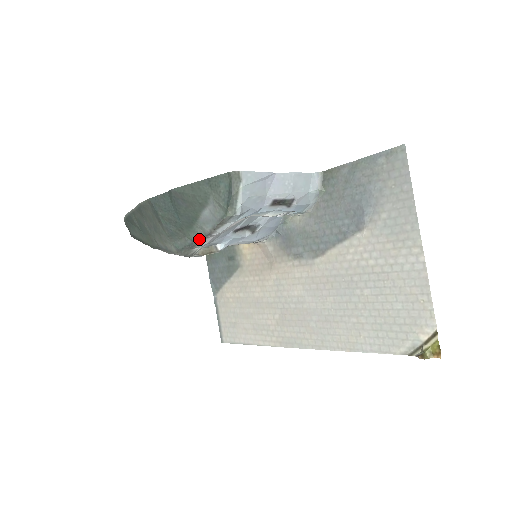
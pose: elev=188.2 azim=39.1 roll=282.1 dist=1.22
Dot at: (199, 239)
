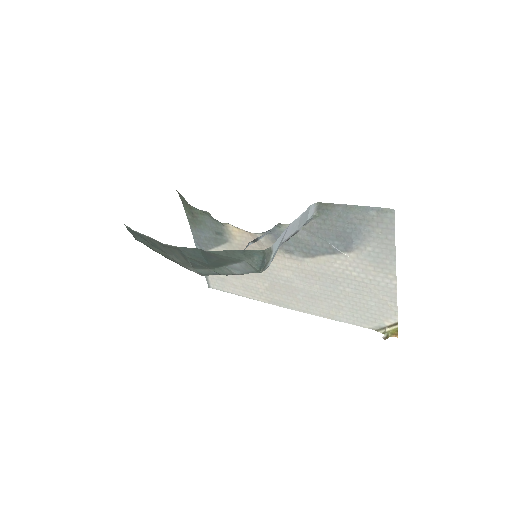
Dot at: (225, 274)
